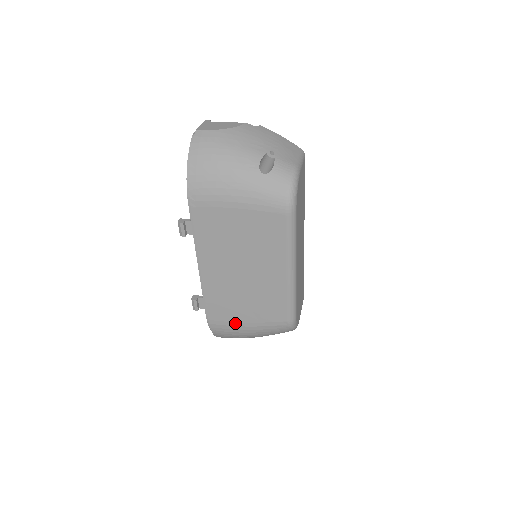
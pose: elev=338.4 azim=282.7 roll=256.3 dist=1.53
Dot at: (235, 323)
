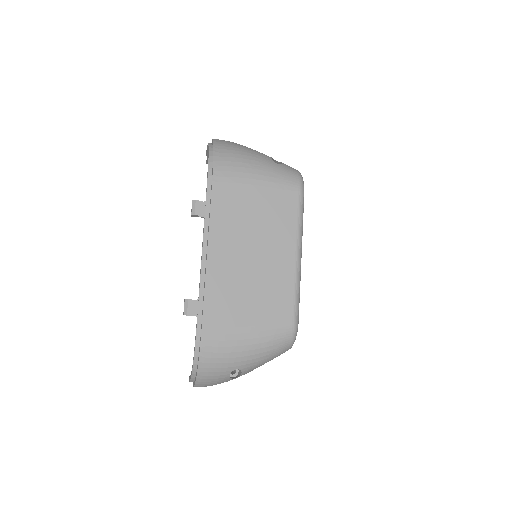
Dot at: (234, 329)
